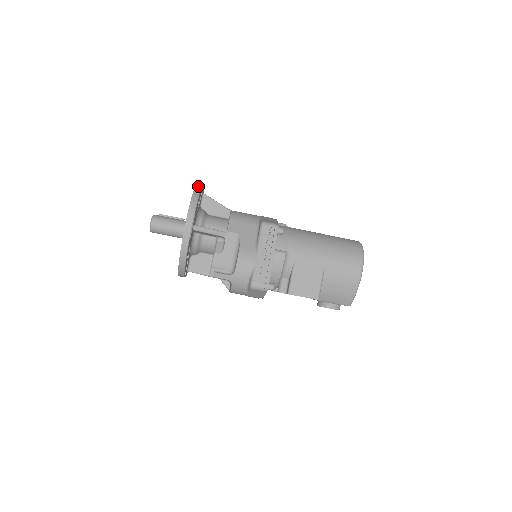
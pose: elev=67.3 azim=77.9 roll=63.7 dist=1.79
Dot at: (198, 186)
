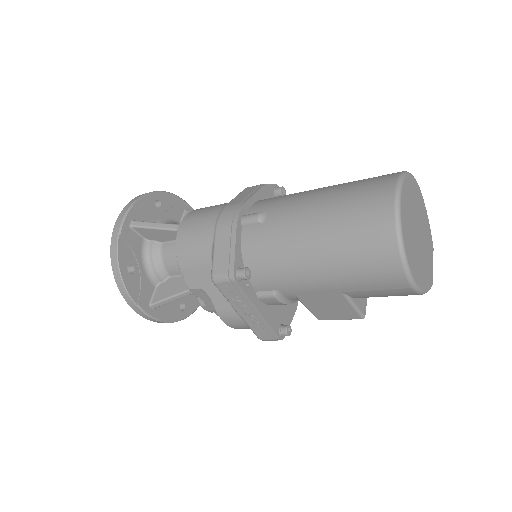
Dot at: (112, 249)
